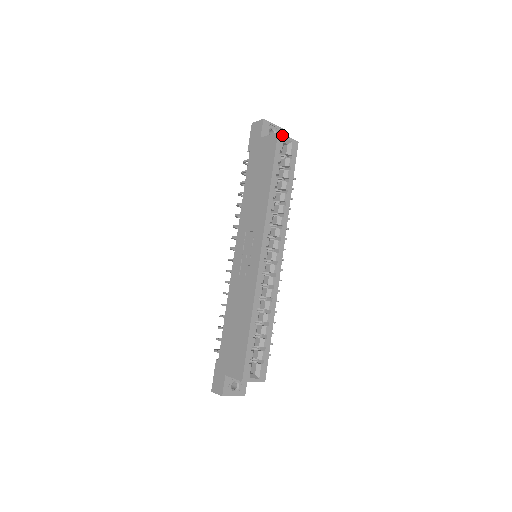
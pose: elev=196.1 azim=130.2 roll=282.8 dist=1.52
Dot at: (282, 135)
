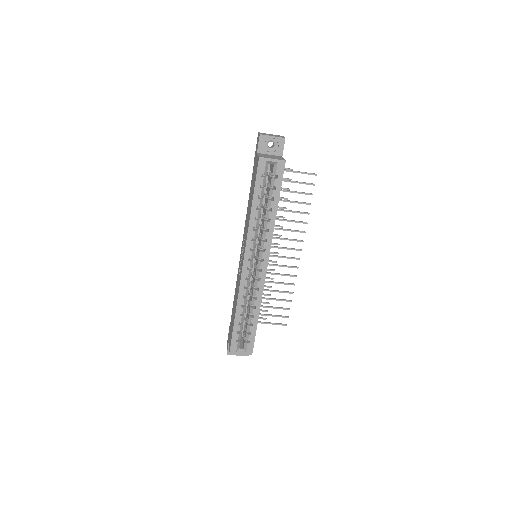
Dot at: (264, 158)
